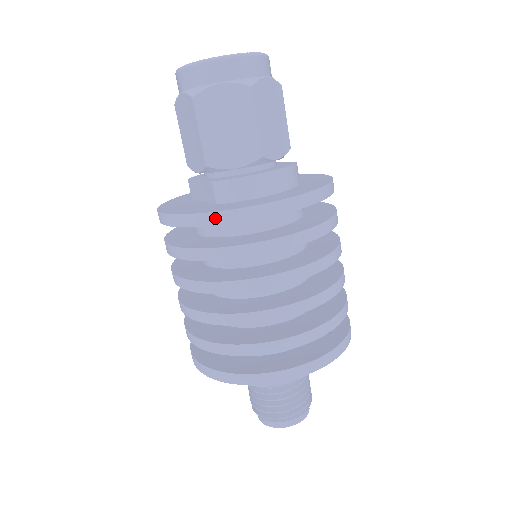
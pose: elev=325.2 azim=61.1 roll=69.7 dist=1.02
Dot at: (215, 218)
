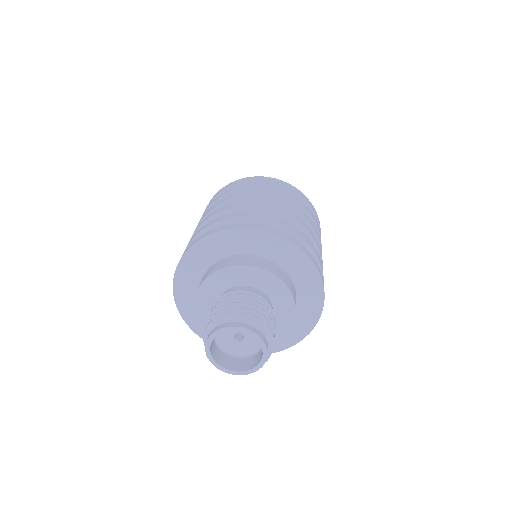
Dot at: (213, 198)
